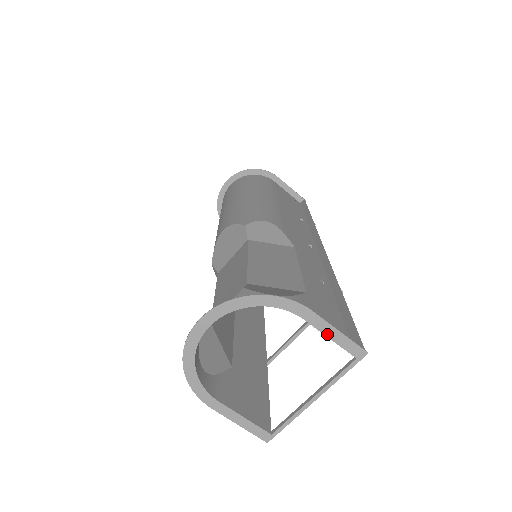
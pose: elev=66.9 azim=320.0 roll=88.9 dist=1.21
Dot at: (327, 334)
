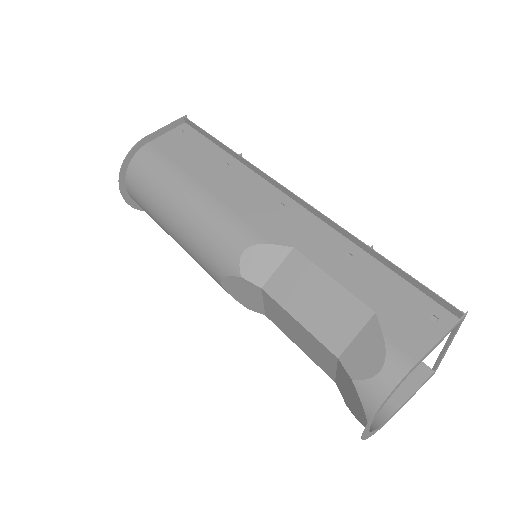
Dot at: (438, 344)
